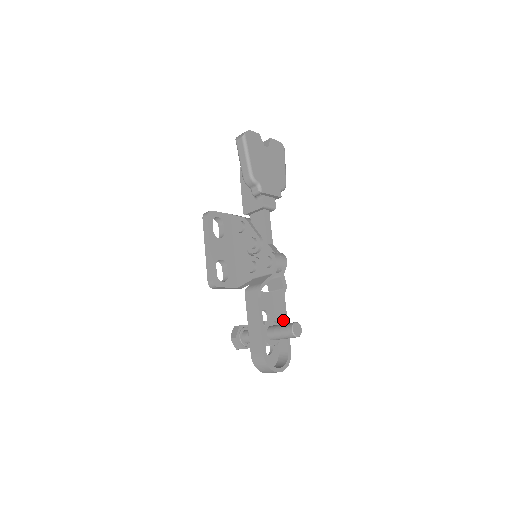
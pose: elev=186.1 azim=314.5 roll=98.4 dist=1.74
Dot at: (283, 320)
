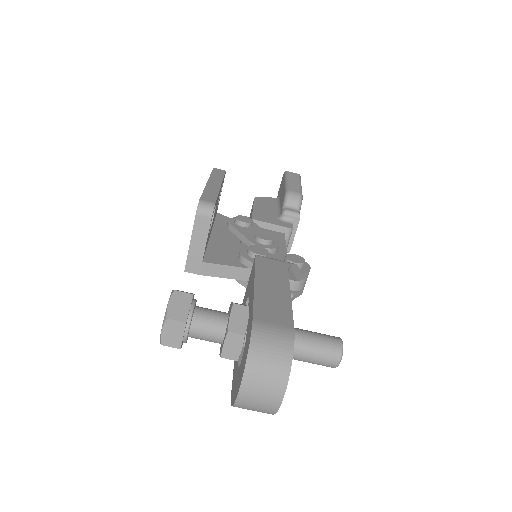
Dot at: occluded
